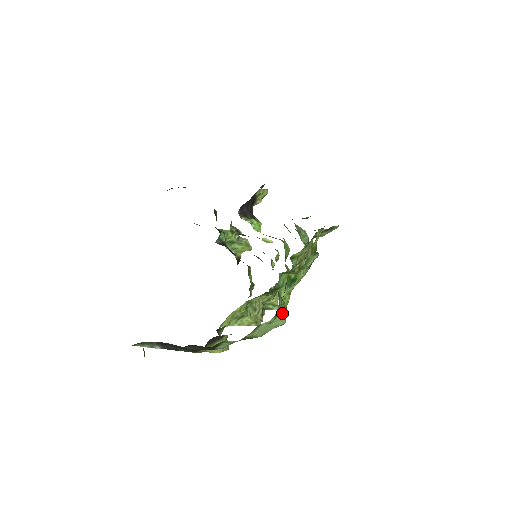
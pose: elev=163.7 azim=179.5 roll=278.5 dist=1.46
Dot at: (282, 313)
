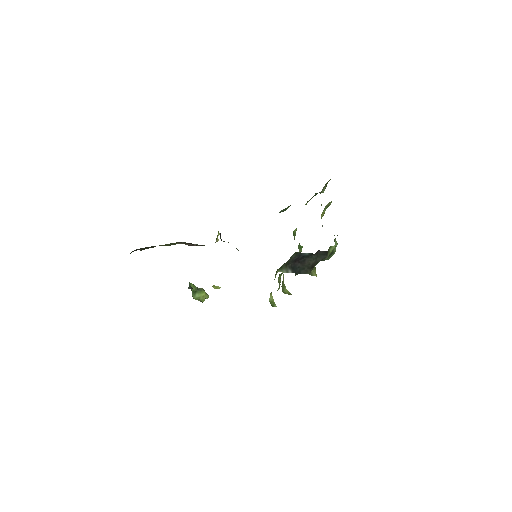
Dot at: occluded
